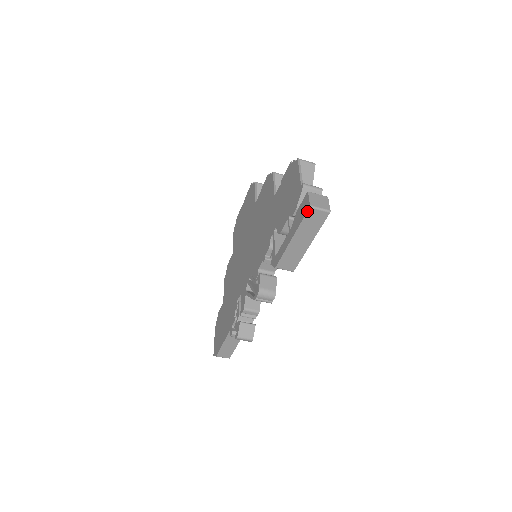
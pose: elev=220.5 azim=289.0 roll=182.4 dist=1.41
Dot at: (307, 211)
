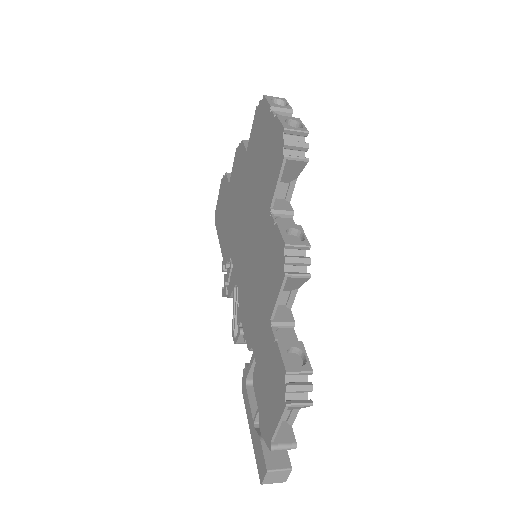
Dot at: (259, 477)
